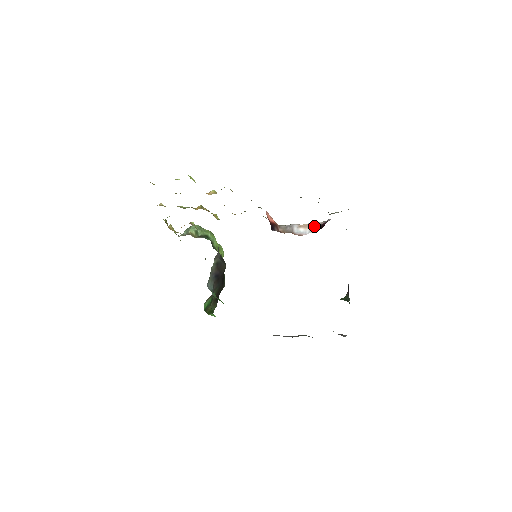
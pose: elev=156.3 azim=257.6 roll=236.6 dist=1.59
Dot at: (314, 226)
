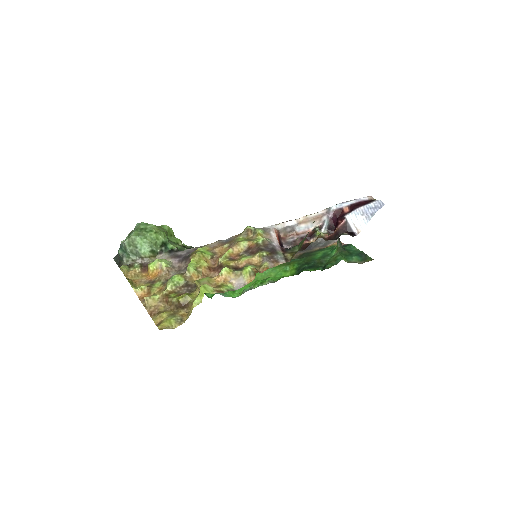
Dot at: (316, 220)
